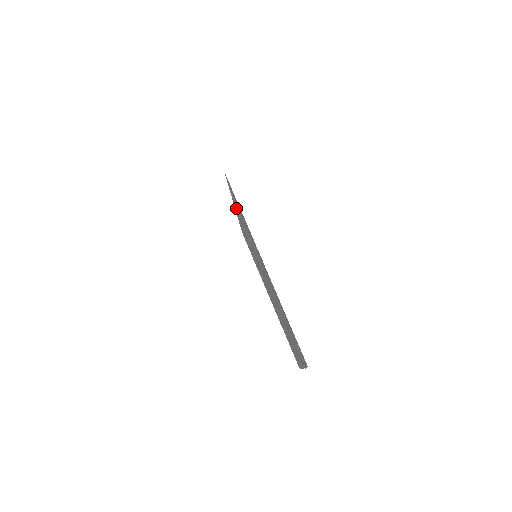
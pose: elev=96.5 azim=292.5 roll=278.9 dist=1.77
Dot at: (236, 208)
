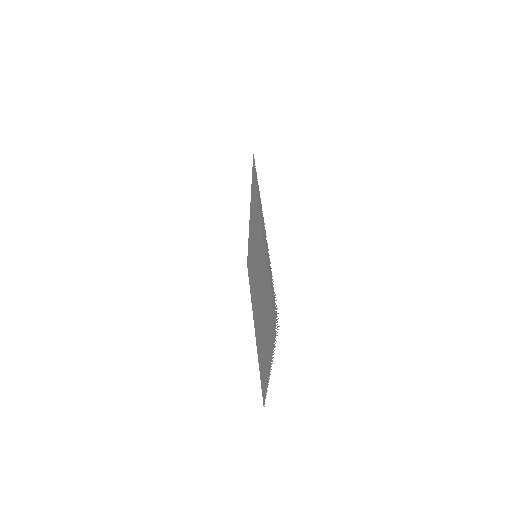
Dot at: occluded
